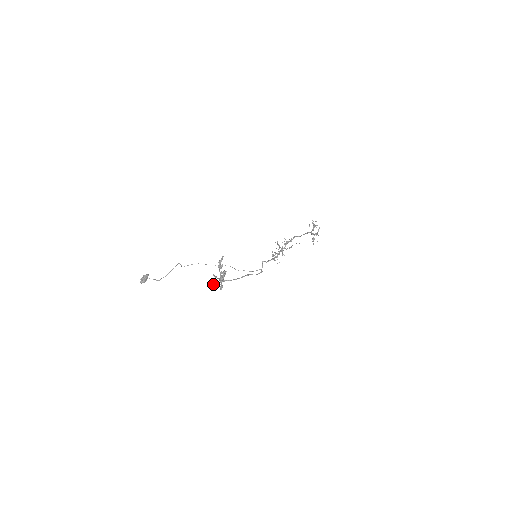
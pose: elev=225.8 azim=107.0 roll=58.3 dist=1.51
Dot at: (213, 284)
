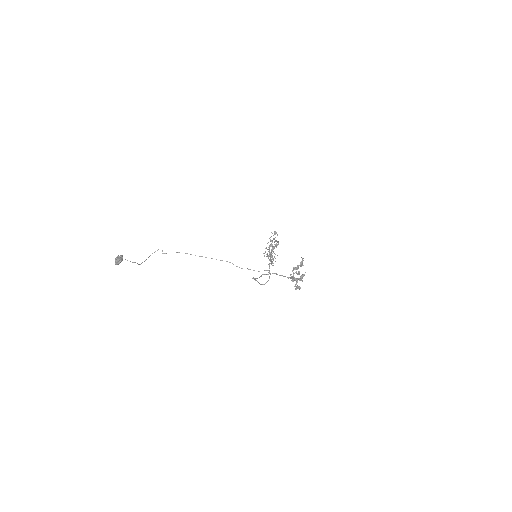
Dot at: occluded
